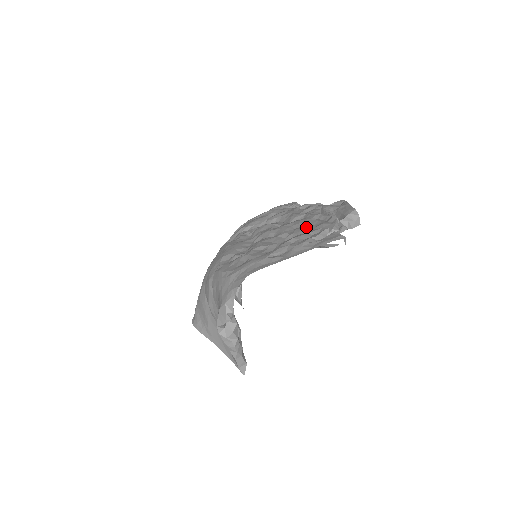
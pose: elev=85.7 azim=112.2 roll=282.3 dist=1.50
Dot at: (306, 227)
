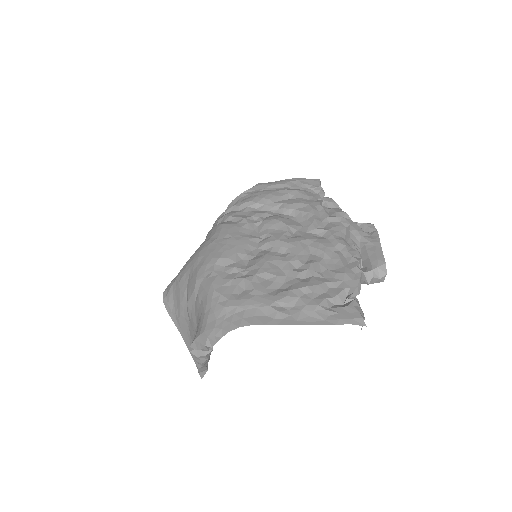
Dot at: (324, 263)
